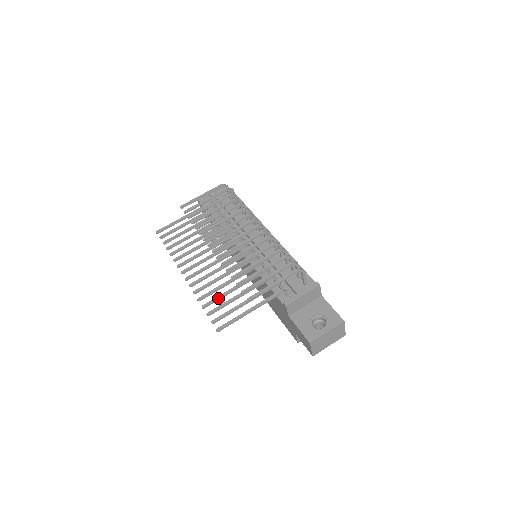
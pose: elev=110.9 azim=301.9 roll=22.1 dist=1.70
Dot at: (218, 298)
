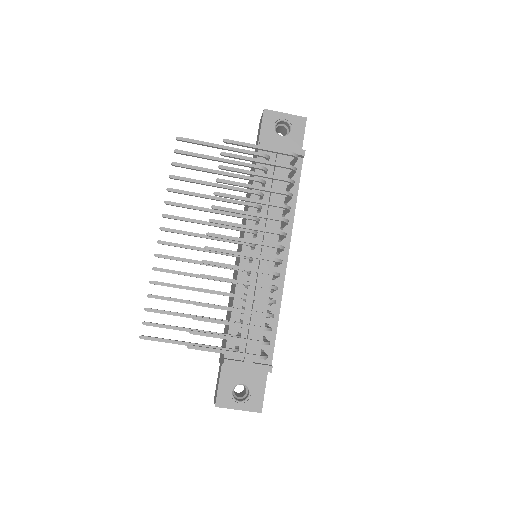
Dot at: (170, 300)
